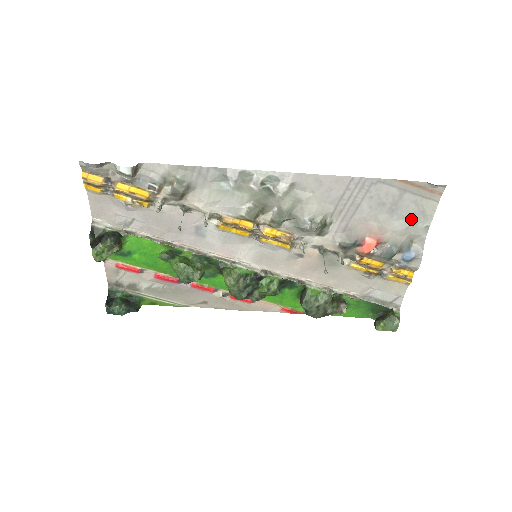
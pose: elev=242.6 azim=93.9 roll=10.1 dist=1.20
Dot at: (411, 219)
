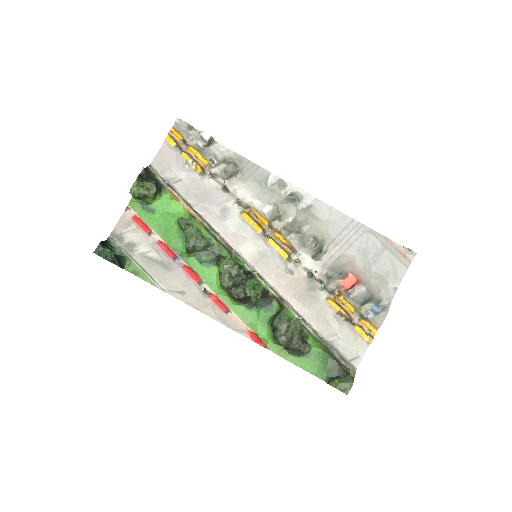
Dot at: (385, 275)
